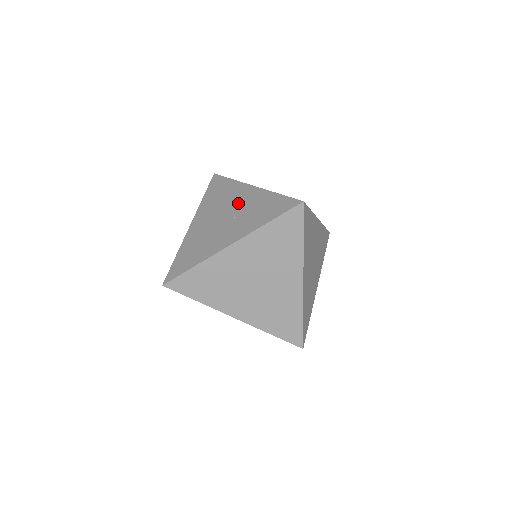
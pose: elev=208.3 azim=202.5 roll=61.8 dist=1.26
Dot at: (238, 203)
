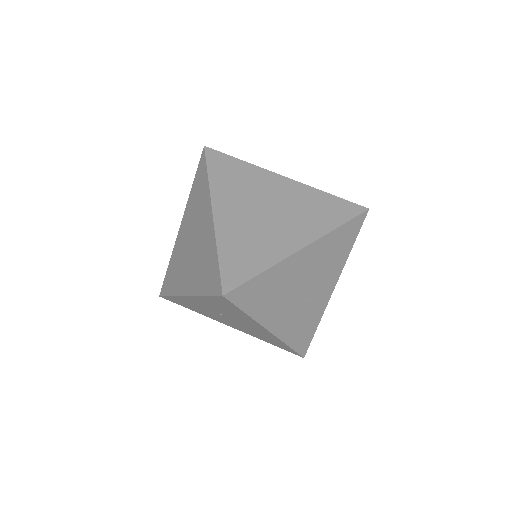
Dot at: occluded
